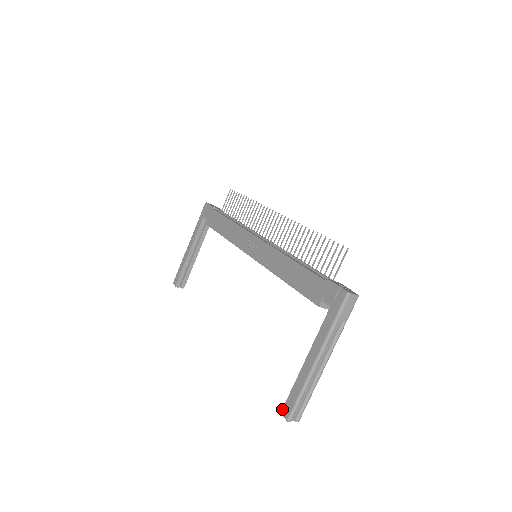
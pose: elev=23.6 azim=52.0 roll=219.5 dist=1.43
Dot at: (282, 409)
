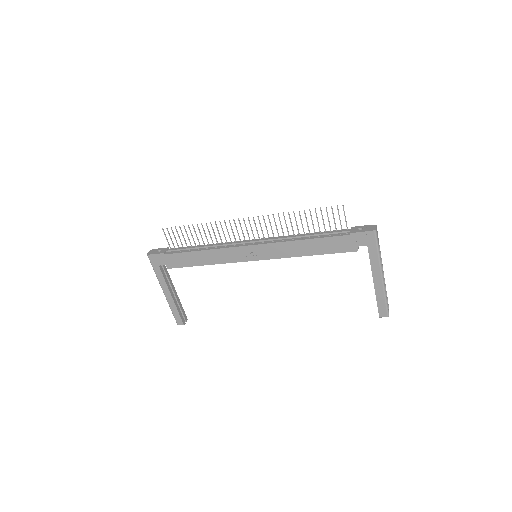
Dot at: (379, 315)
